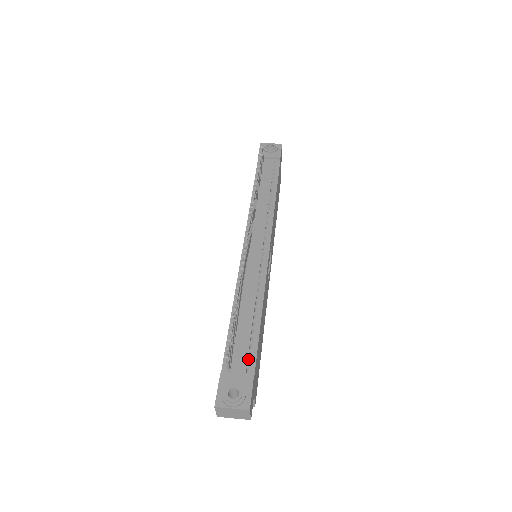
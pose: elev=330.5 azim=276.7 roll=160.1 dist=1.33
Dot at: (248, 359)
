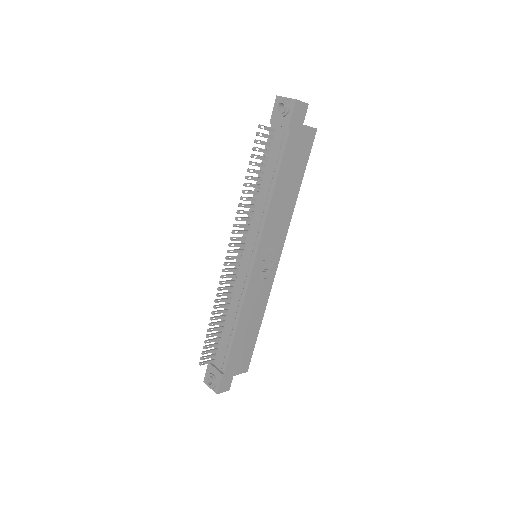
Dot at: (224, 359)
